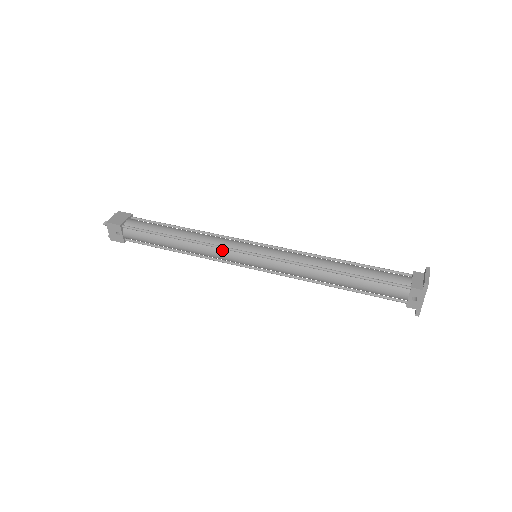
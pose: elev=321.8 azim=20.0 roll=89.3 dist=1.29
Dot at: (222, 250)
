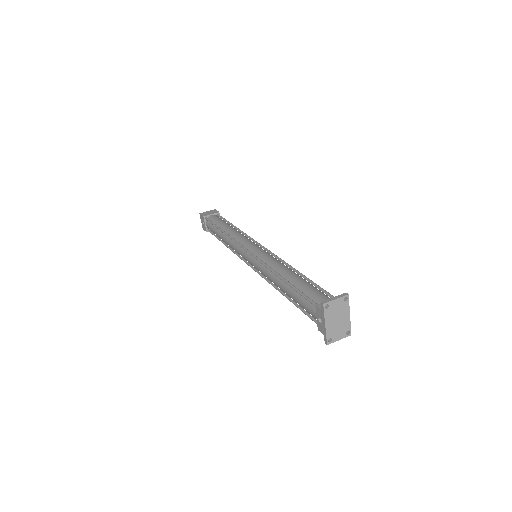
Dot at: (237, 245)
